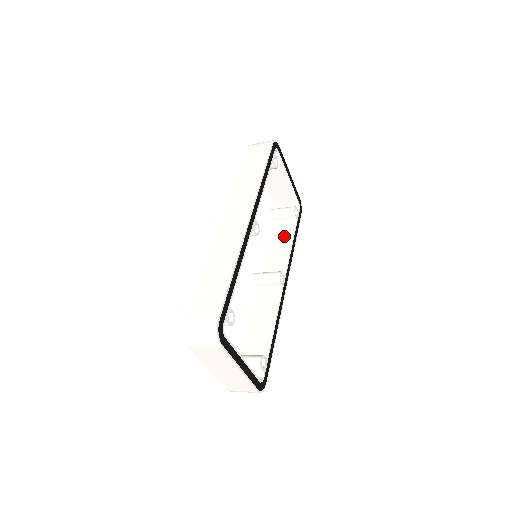
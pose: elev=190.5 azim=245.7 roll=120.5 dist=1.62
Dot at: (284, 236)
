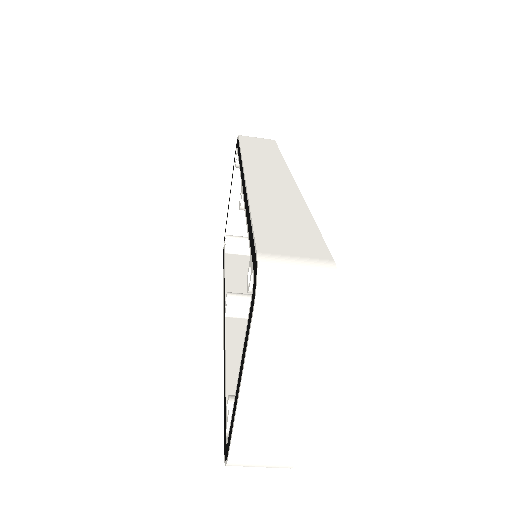
Dot at: (247, 267)
